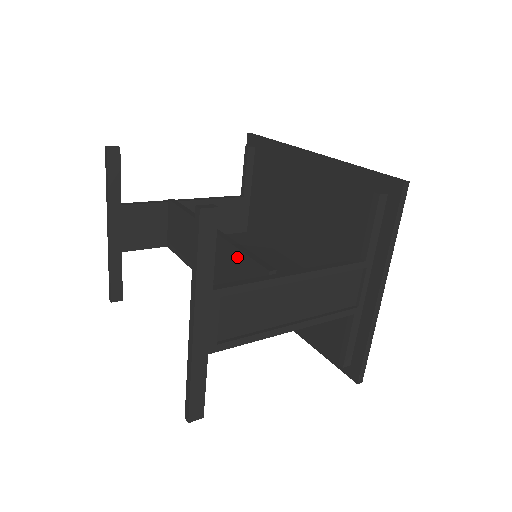
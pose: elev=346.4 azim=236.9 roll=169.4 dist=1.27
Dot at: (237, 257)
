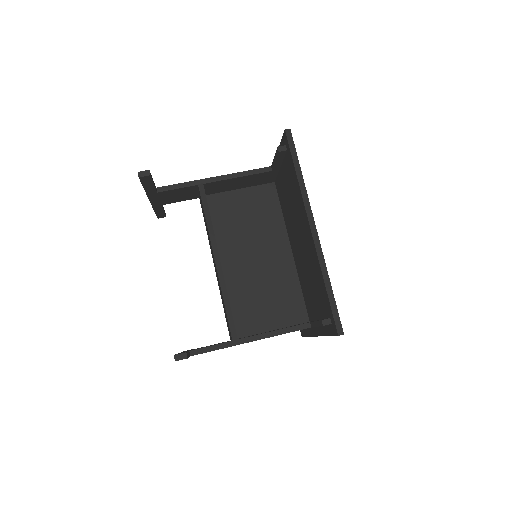
Dot at: (223, 302)
